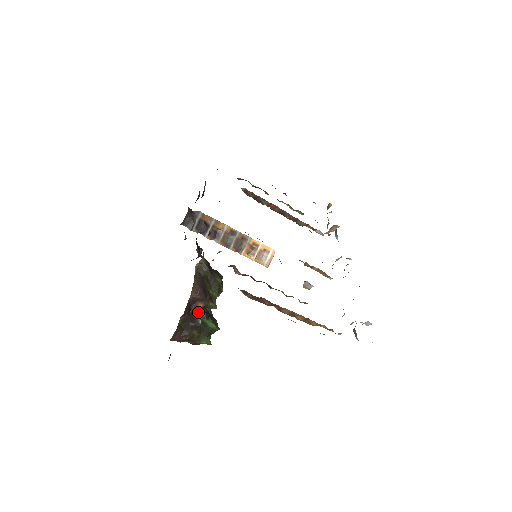
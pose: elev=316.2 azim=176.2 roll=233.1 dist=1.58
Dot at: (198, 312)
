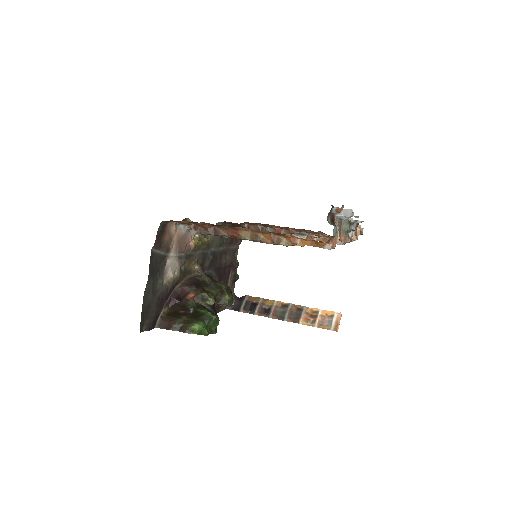
Dot at: (190, 303)
